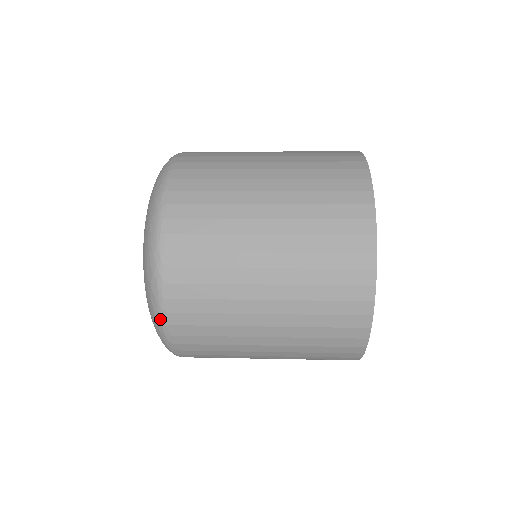
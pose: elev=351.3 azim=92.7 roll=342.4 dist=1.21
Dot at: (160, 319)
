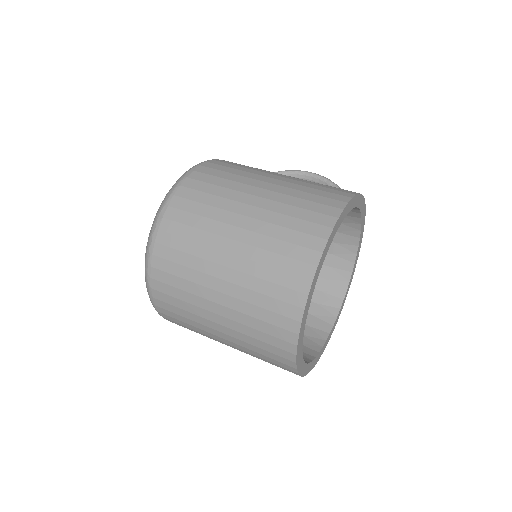
Dot at: occluded
